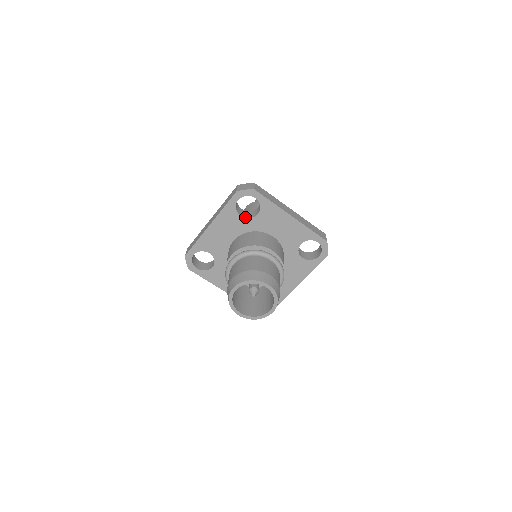
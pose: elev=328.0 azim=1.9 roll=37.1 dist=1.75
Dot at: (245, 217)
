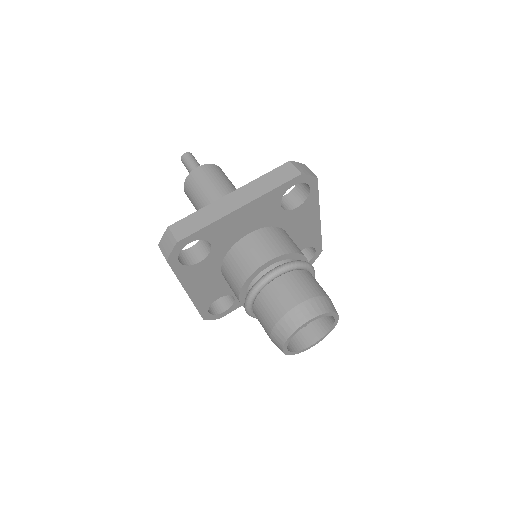
Dot at: (204, 258)
